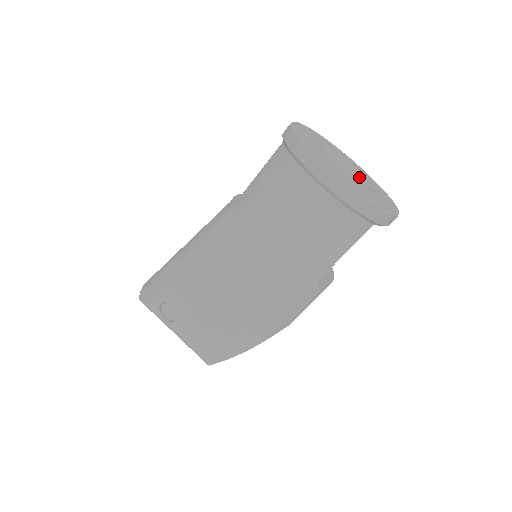
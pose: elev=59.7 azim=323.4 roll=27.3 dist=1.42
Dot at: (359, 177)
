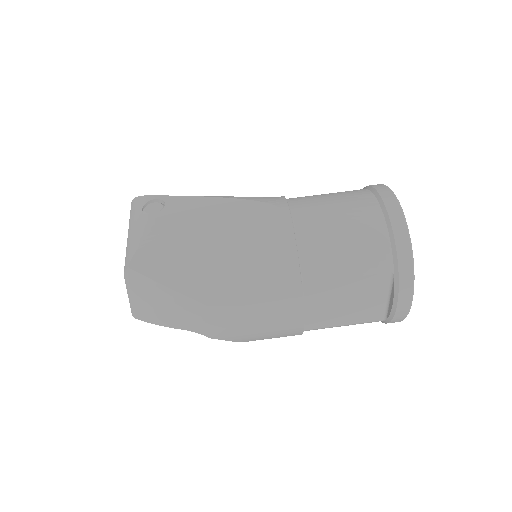
Dot at: occluded
